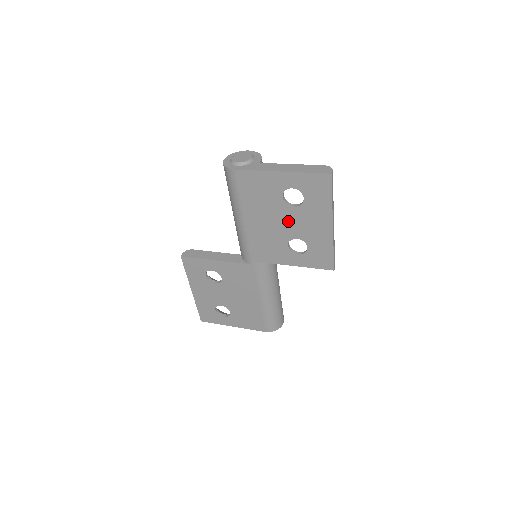
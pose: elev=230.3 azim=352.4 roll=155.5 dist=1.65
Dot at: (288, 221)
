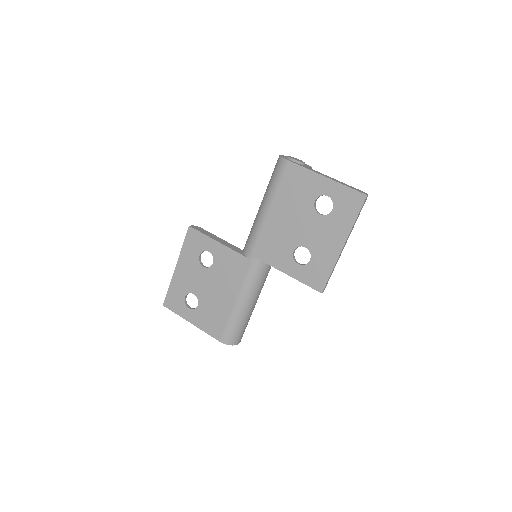
Dot at: (307, 226)
